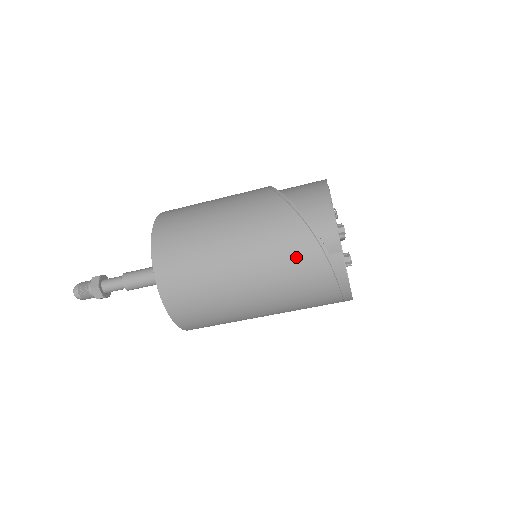
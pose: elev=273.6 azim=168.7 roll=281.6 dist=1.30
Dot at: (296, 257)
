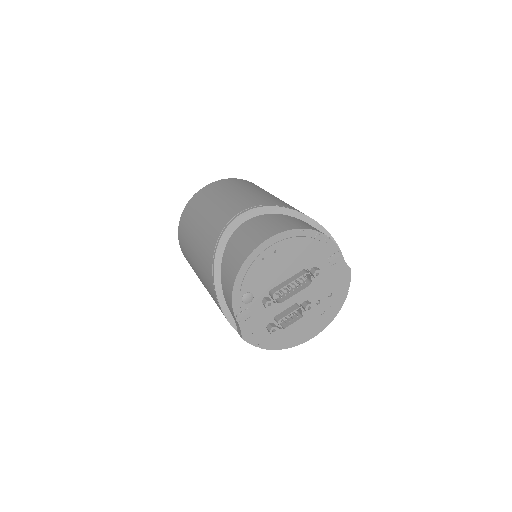
Dot at: occluded
